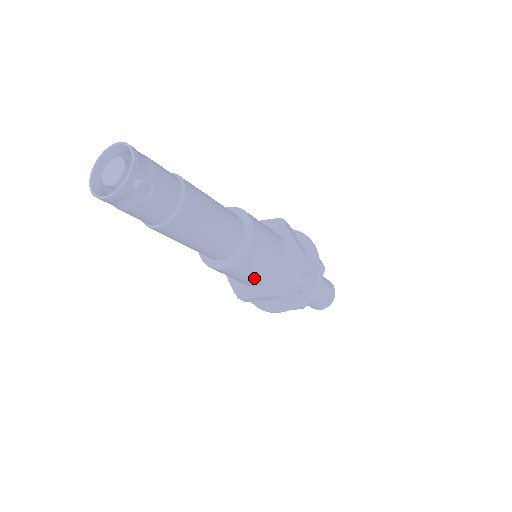
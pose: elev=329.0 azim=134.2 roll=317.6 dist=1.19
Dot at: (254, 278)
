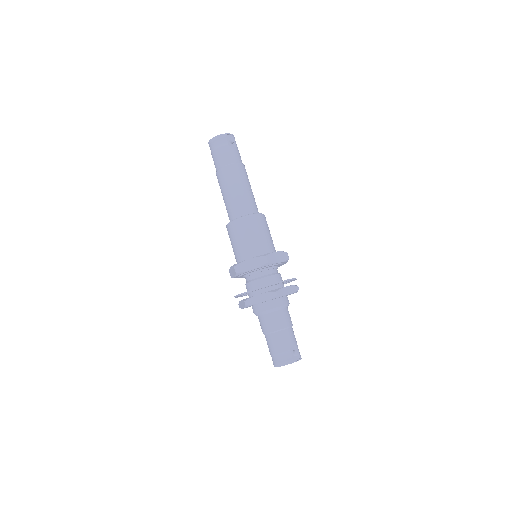
Dot at: (253, 243)
